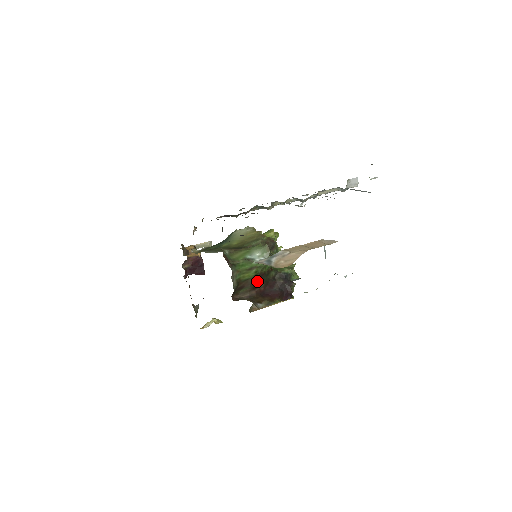
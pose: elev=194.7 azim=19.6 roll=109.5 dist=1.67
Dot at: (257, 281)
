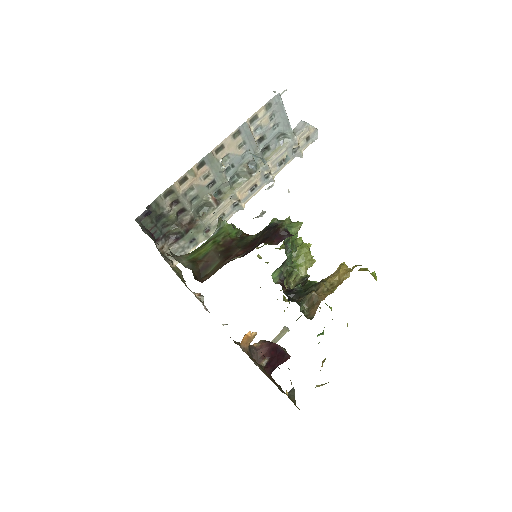
Dot at: (227, 251)
